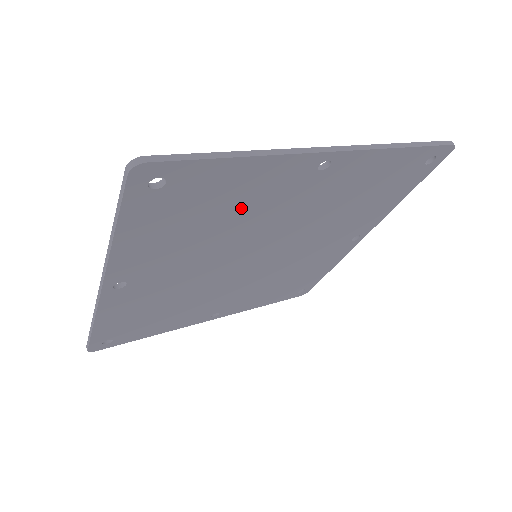
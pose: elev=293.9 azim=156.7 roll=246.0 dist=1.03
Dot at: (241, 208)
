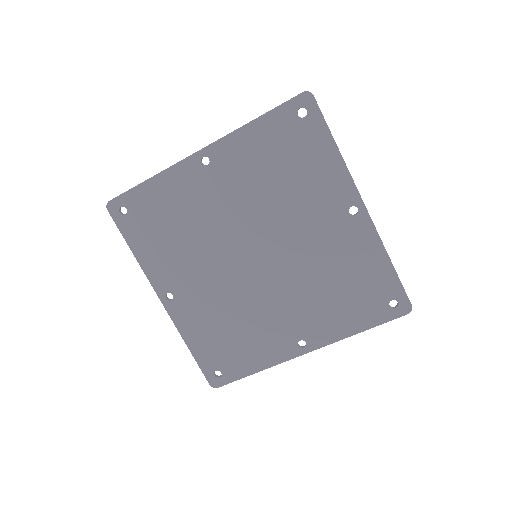
Dot at: (185, 212)
